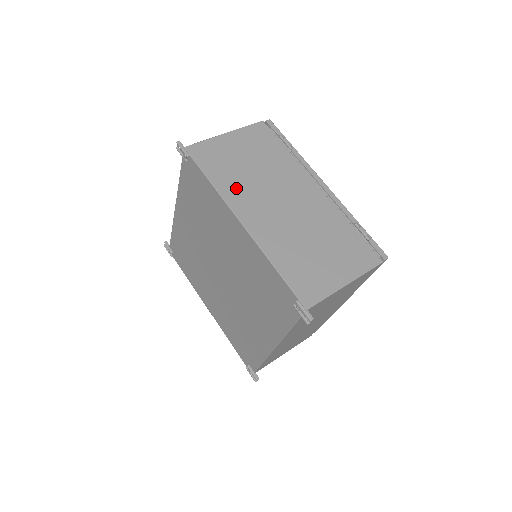
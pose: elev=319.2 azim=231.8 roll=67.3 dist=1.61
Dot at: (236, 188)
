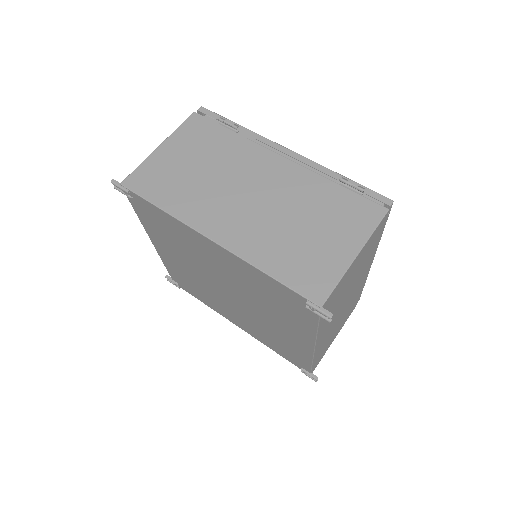
Dot at: (192, 203)
